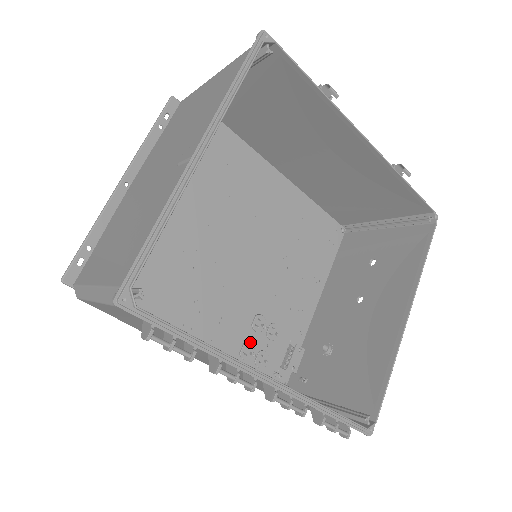
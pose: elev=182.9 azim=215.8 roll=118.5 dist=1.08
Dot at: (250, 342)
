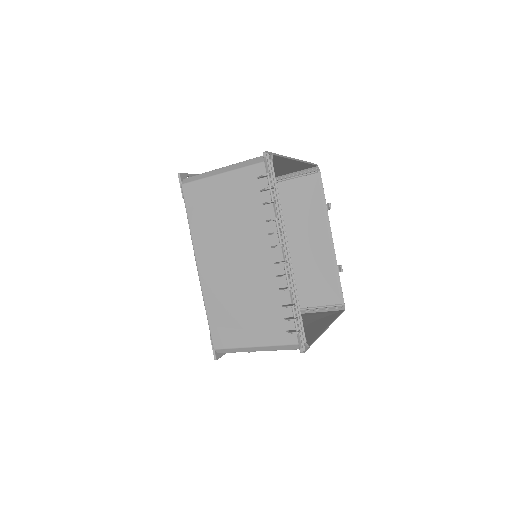
Dot at: occluded
